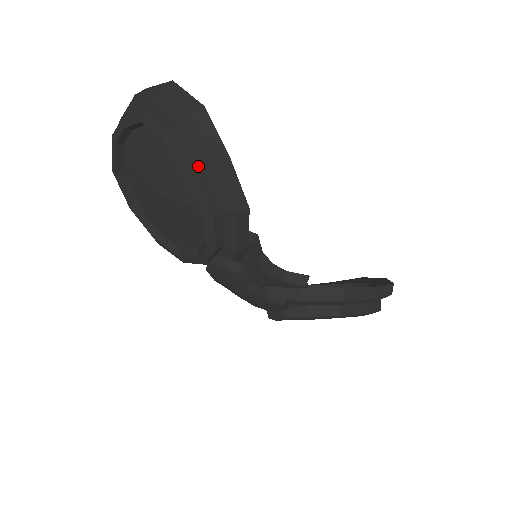
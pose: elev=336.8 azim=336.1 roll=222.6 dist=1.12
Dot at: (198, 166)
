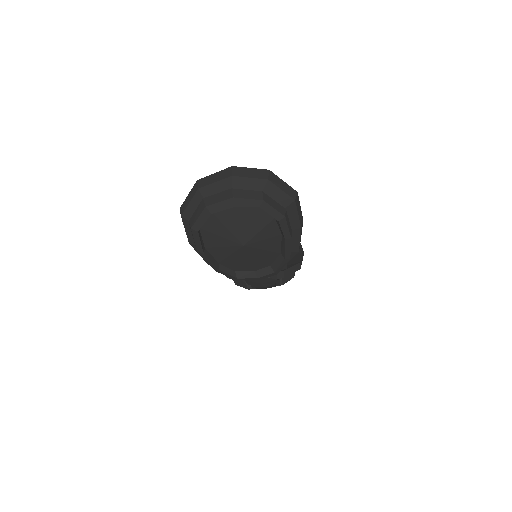
Dot at: (291, 231)
